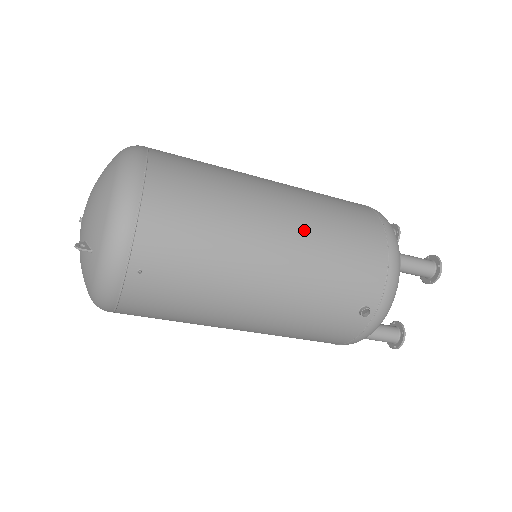
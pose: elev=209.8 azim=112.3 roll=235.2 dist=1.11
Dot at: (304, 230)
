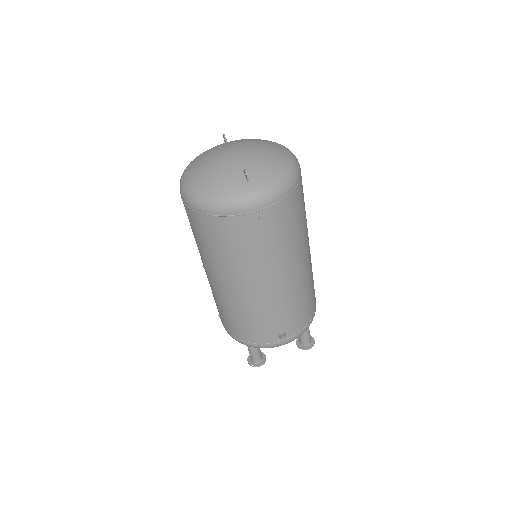
Dot at: (307, 273)
